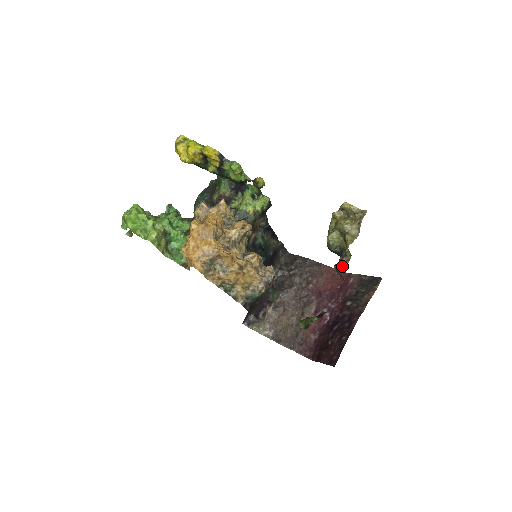
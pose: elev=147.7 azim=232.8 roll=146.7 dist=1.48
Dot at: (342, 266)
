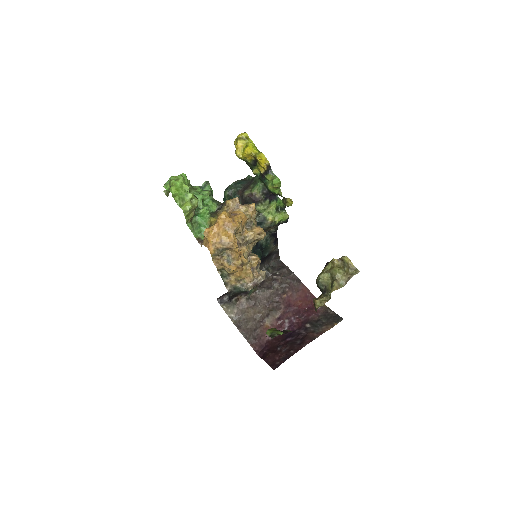
Dot at: (320, 302)
